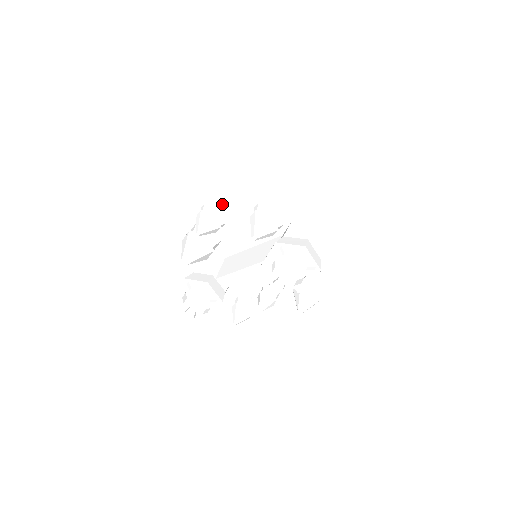
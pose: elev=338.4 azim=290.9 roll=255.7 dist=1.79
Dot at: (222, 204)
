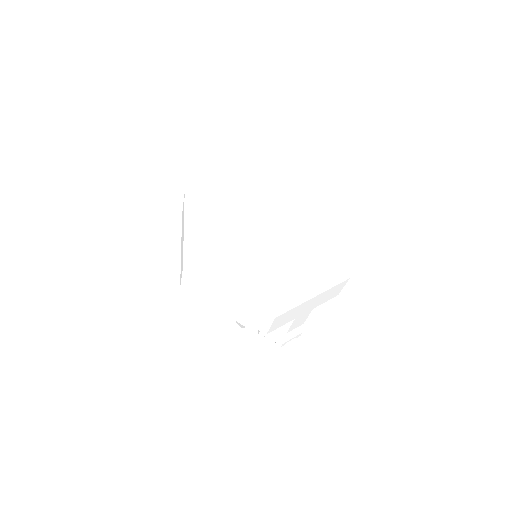
Dot at: occluded
